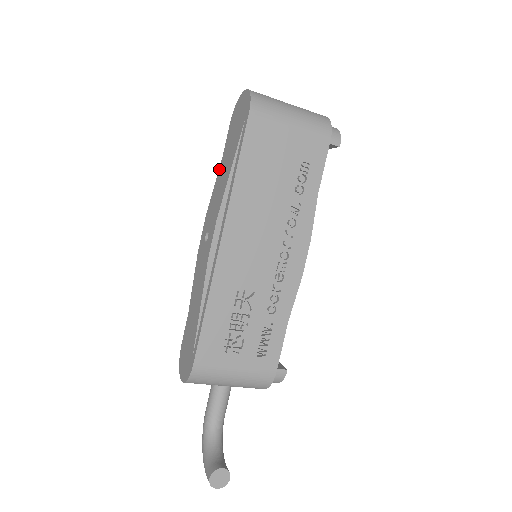
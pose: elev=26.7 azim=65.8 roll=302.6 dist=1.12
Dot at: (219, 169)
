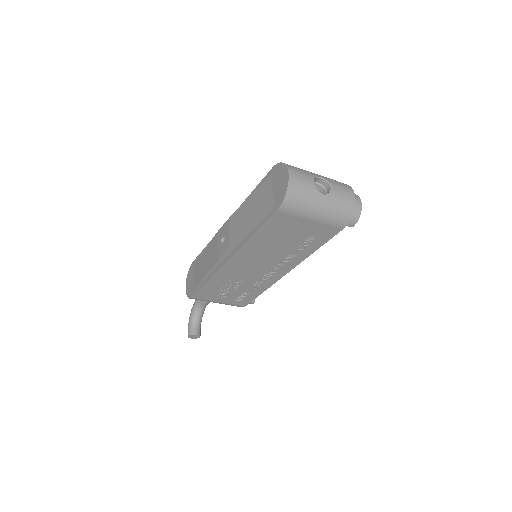
Dot at: (249, 198)
